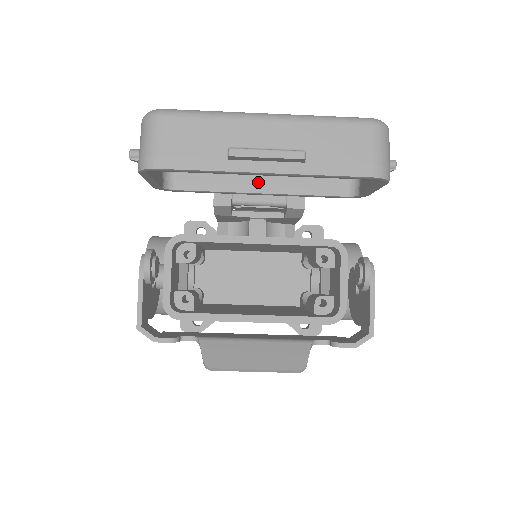
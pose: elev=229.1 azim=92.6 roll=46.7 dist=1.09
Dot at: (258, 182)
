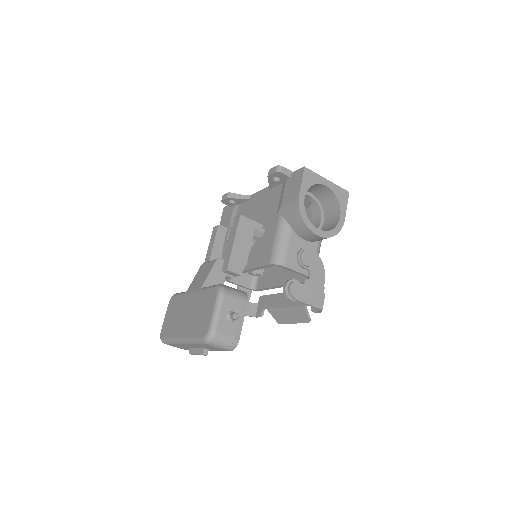
Dot at: occluded
